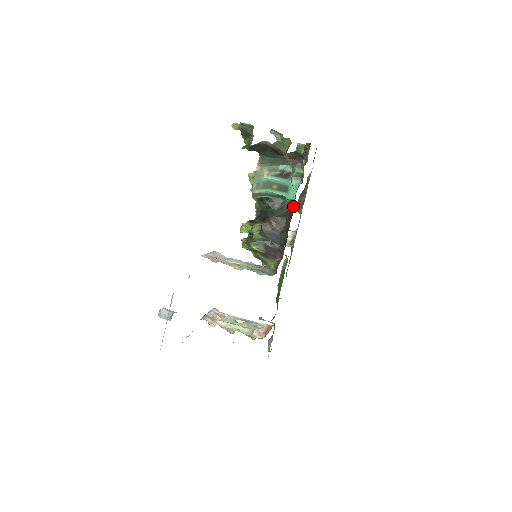
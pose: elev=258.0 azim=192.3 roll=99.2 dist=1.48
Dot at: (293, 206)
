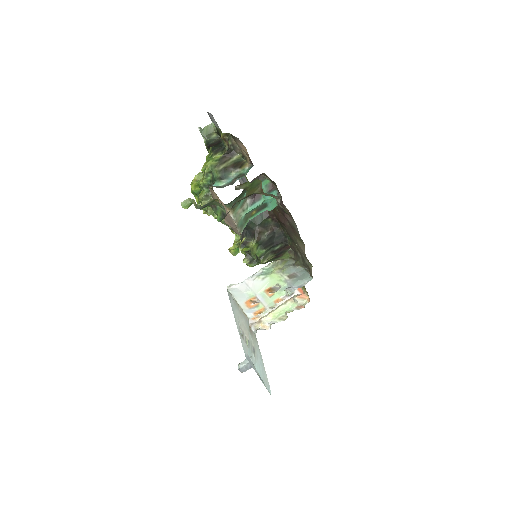
Dot at: occluded
